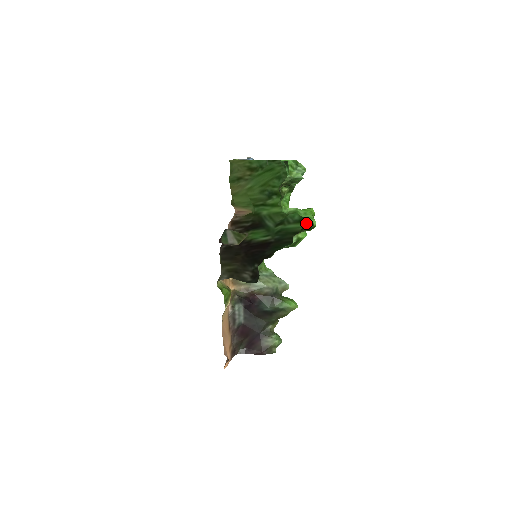
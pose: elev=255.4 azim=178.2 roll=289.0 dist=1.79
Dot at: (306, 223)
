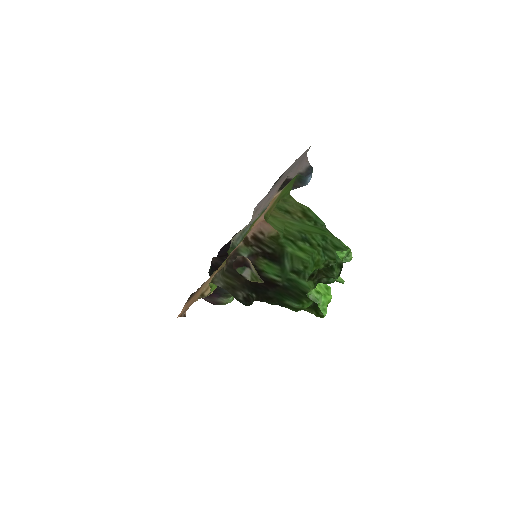
Dot at: occluded
